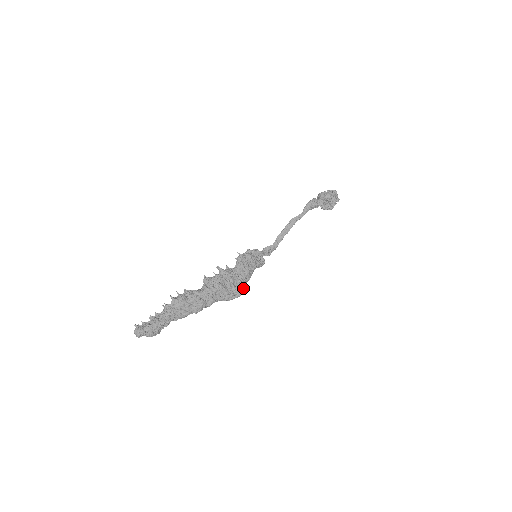
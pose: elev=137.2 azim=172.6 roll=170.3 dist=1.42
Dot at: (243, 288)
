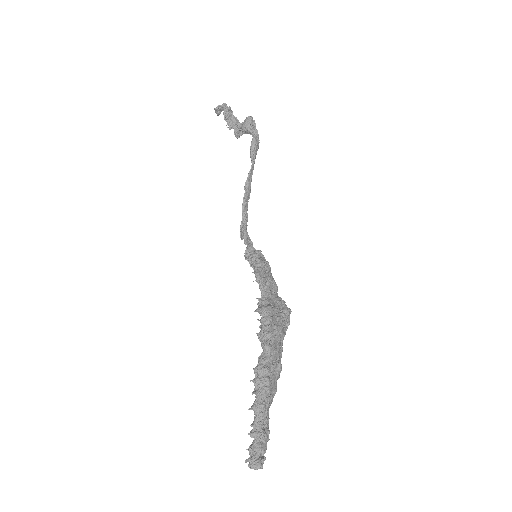
Dot at: occluded
